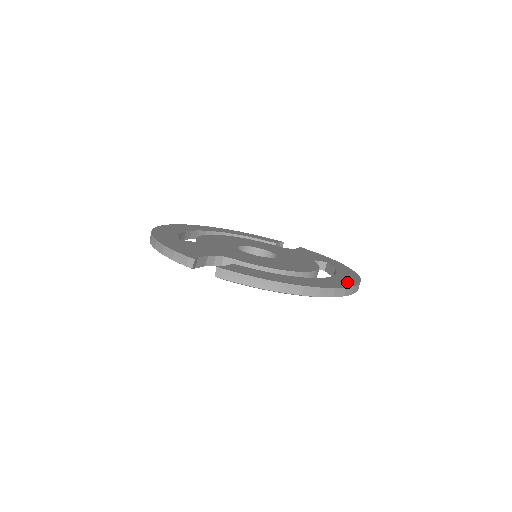
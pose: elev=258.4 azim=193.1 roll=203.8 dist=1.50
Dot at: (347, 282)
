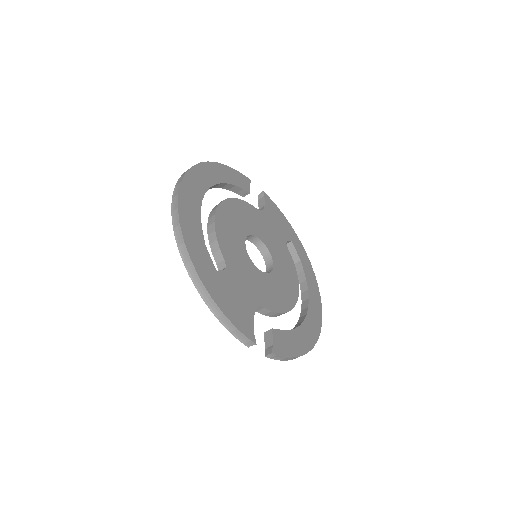
Dot at: (318, 304)
